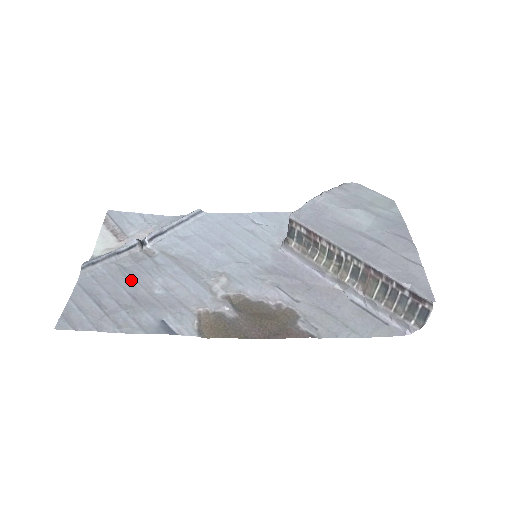
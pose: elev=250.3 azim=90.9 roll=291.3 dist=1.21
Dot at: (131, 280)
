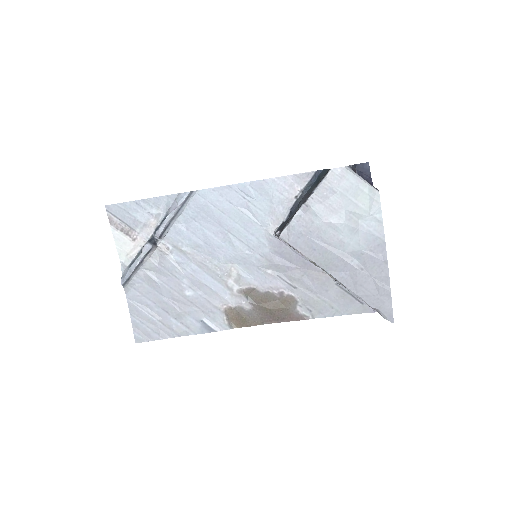
Dot at: (164, 286)
